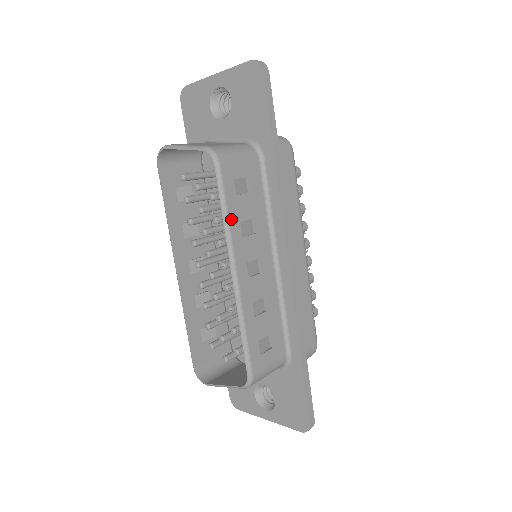
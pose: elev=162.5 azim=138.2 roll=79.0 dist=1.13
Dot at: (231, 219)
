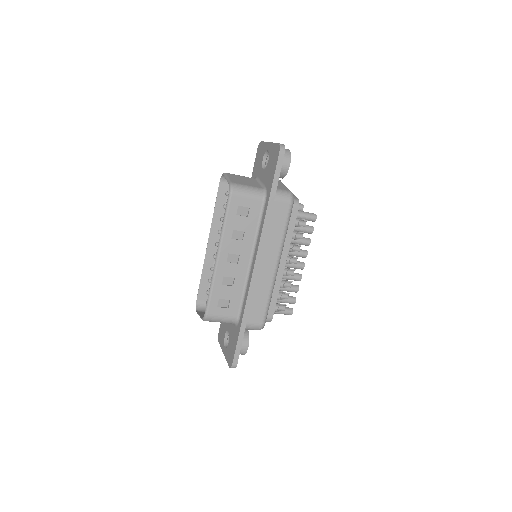
Dot at: (227, 226)
